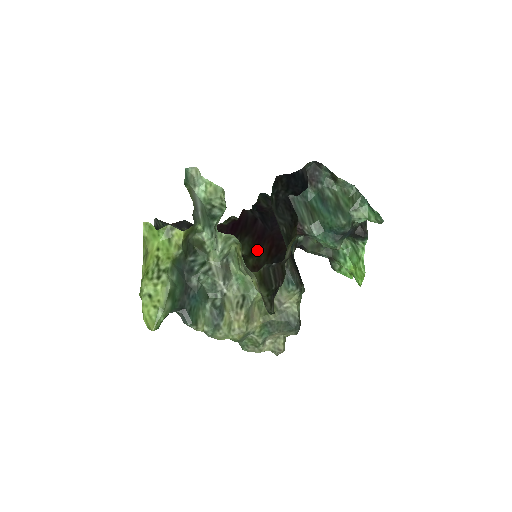
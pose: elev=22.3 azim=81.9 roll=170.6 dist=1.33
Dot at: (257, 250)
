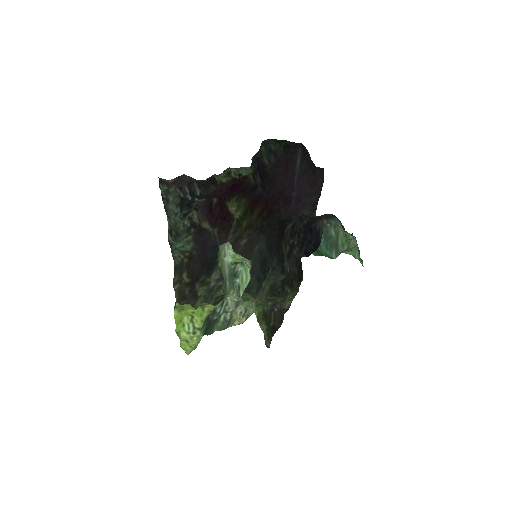
Dot at: (251, 210)
